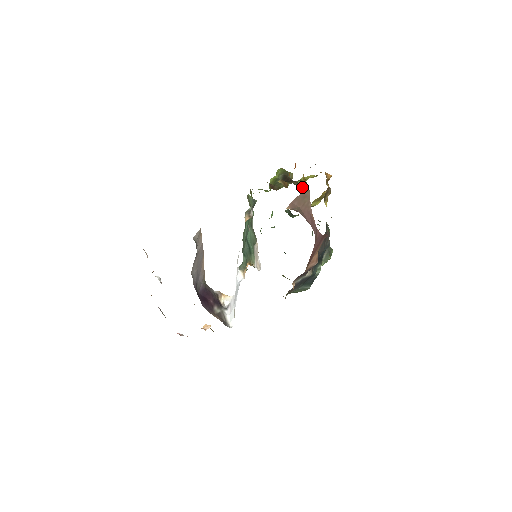
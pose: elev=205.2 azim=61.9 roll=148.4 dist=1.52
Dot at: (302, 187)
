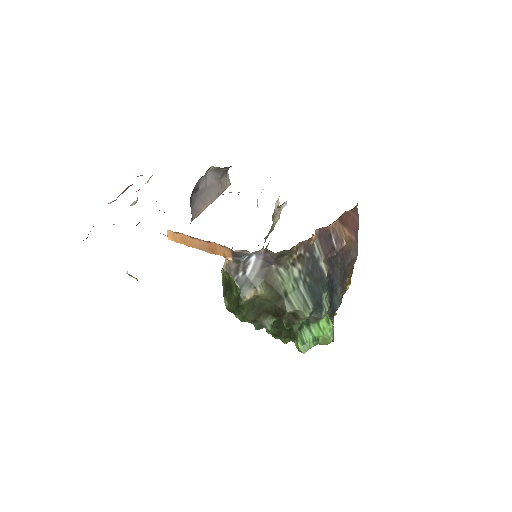
Dot at: occluded
